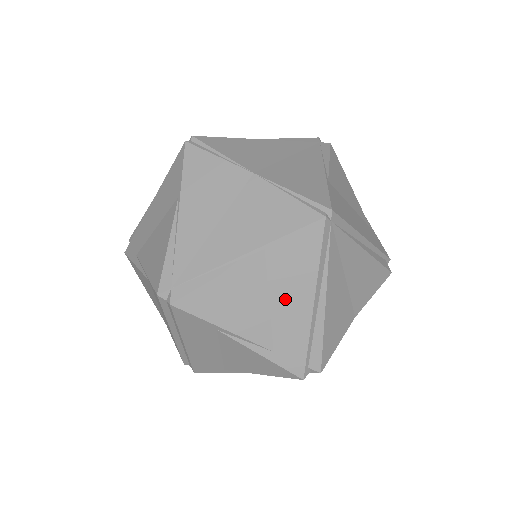
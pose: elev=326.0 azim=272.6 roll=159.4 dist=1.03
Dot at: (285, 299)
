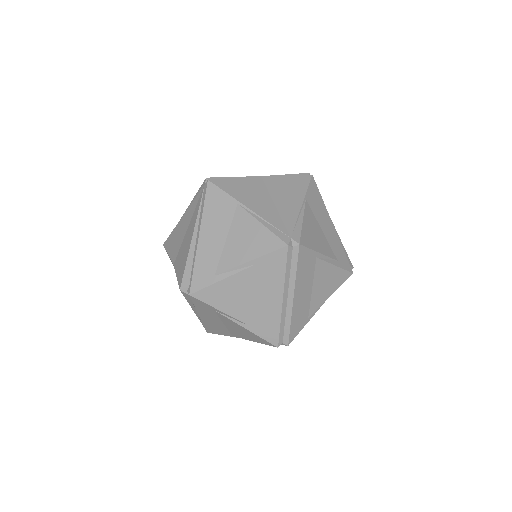
Dot at: (325, 226)
